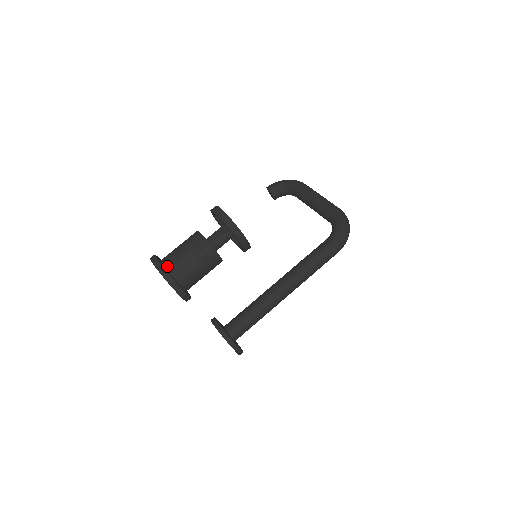
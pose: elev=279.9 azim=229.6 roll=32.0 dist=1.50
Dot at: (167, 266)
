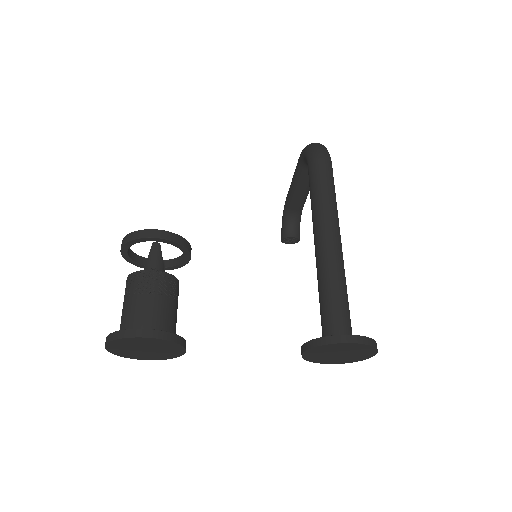
Dot at: occluded
